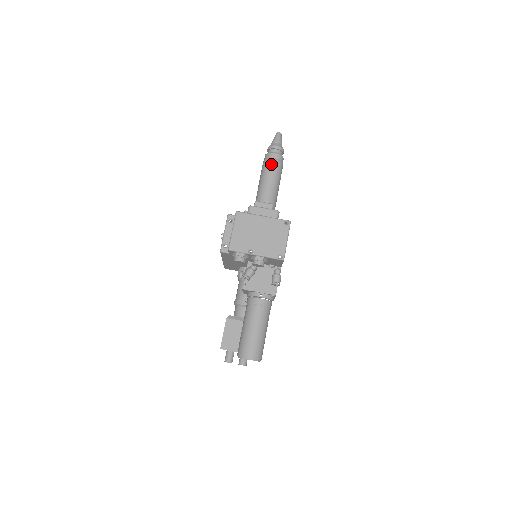
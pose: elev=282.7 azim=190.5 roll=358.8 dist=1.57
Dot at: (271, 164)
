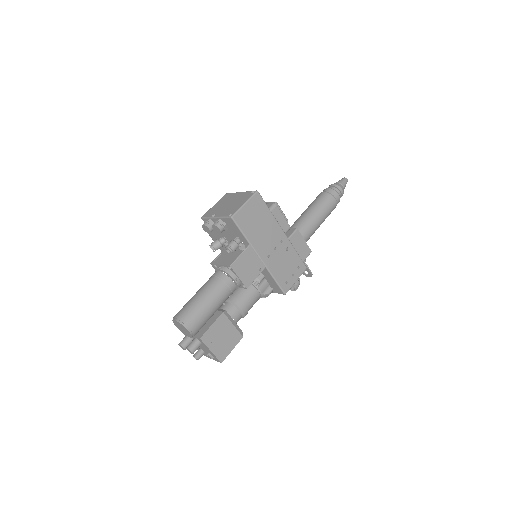
Dot at: (319, 196)
